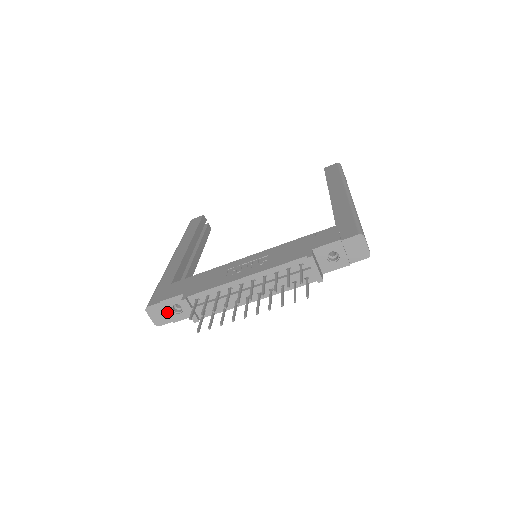
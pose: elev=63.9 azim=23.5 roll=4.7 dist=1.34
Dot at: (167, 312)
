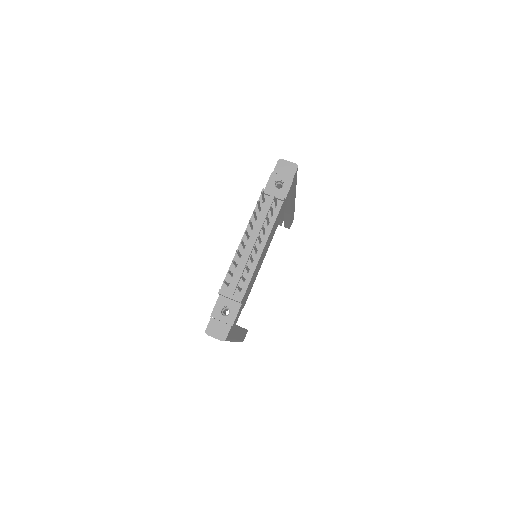
Dot at: (221, 321)
